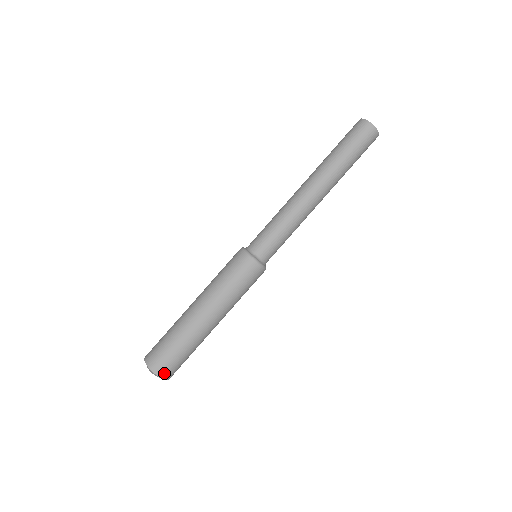
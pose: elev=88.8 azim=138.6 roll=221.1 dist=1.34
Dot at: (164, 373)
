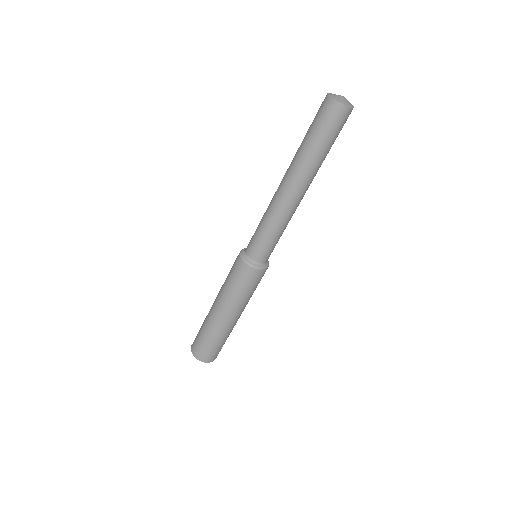
Dot at: occluded
